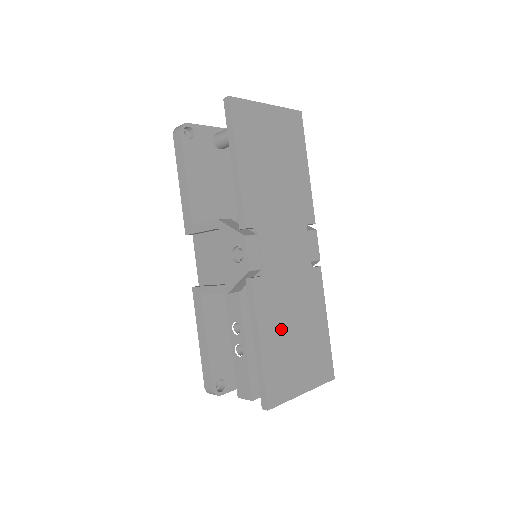
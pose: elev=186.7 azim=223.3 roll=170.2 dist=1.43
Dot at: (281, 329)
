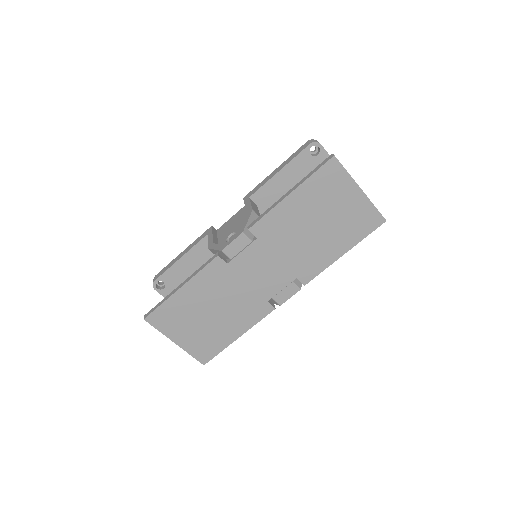
Dot at: (203, 300)
